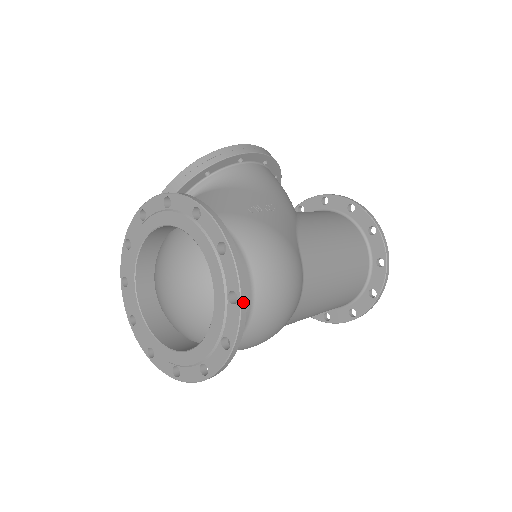
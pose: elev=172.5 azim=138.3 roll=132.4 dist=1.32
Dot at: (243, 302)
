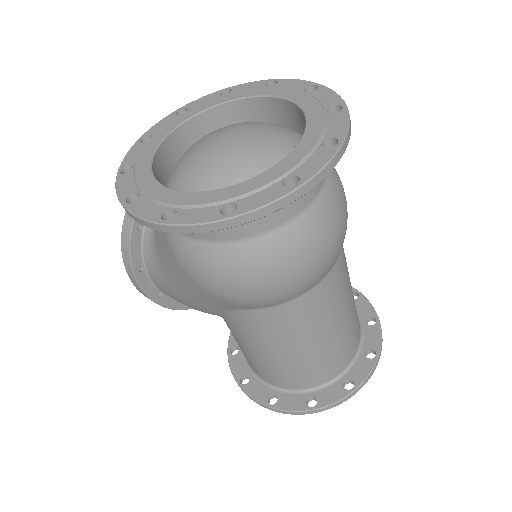
Dot at: (348, 111)
